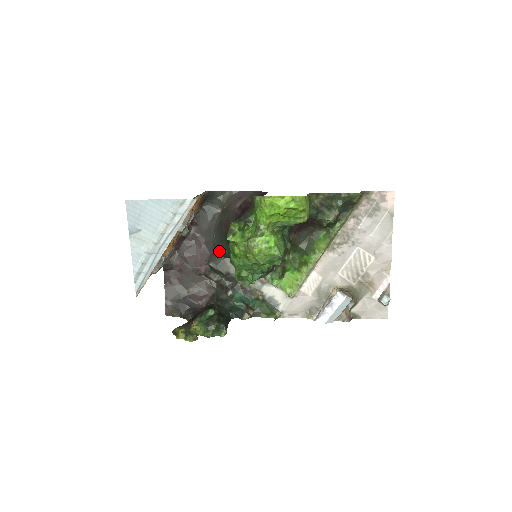
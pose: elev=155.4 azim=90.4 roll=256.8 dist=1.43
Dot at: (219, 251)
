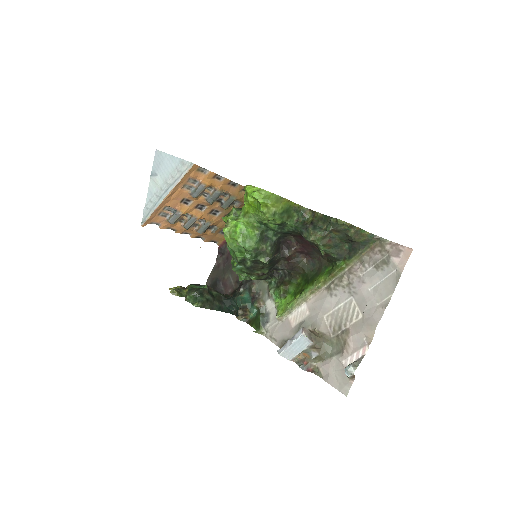
Dot at: occluded
